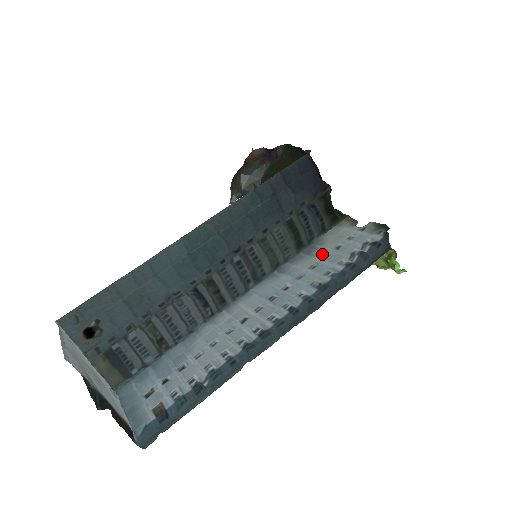
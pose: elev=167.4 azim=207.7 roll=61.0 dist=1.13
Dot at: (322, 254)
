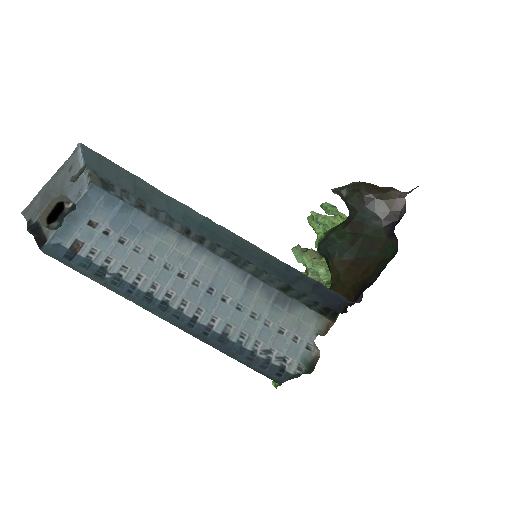
Dot at: (273, 317)
